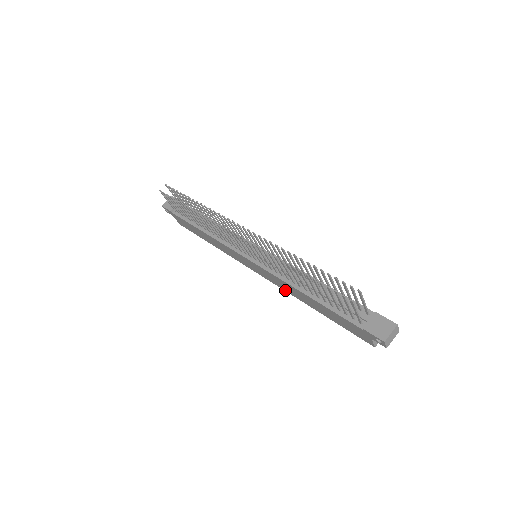
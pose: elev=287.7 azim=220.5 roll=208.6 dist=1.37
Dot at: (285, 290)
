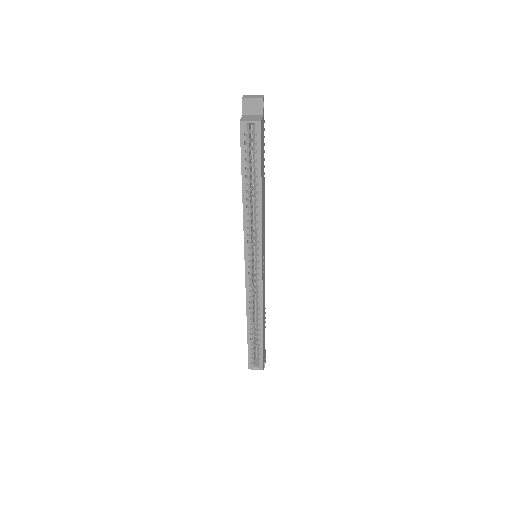
Dot at: (244, 230)
